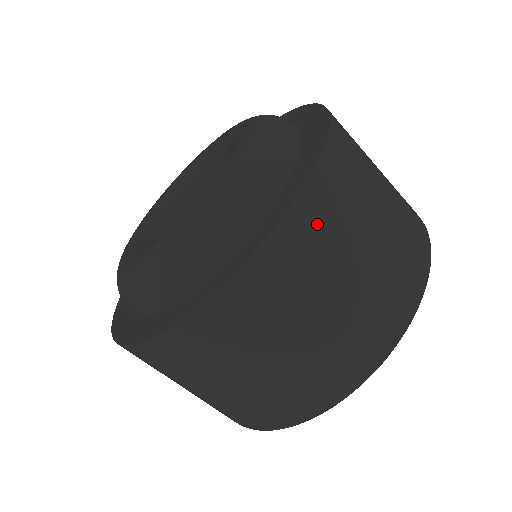
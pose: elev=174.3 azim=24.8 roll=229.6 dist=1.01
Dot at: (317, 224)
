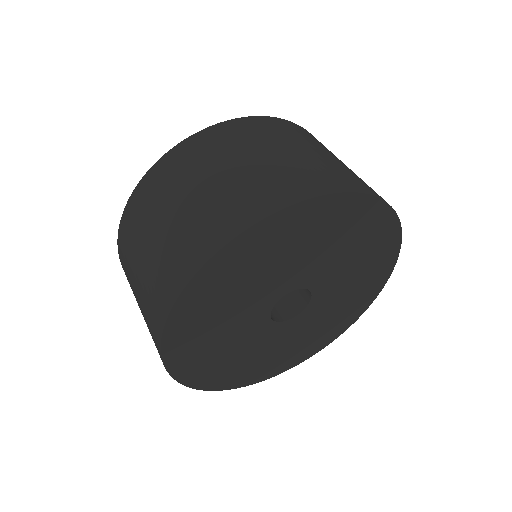
Dot at: (253, 129)
